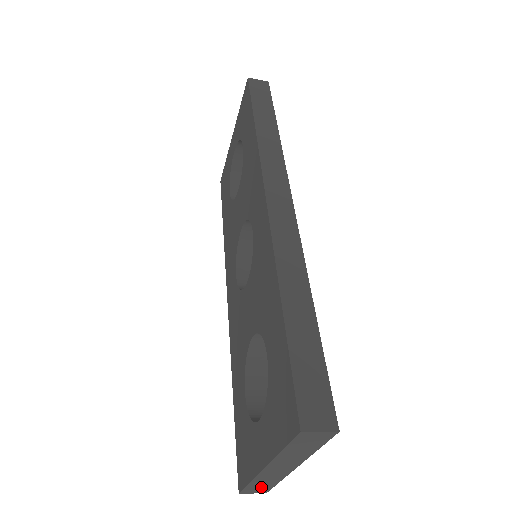
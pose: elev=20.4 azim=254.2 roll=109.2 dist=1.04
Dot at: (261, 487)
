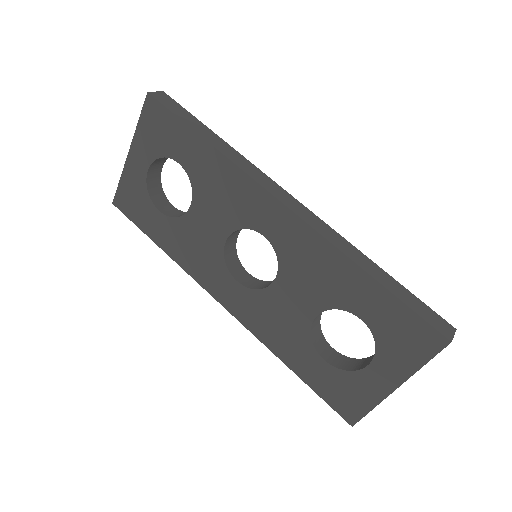
Dot at: occluded
